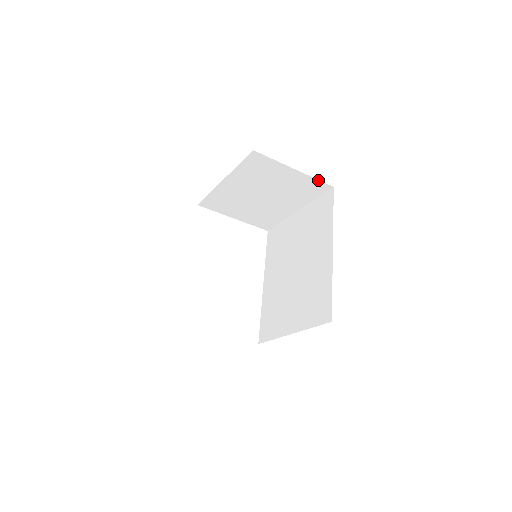
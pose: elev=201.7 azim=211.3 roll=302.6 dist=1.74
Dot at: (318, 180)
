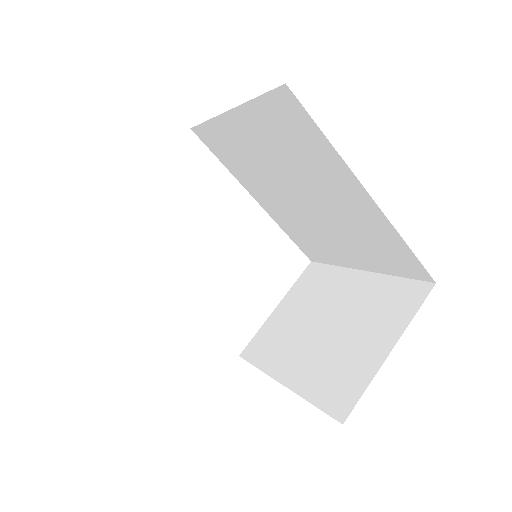
Dot at: occluded
